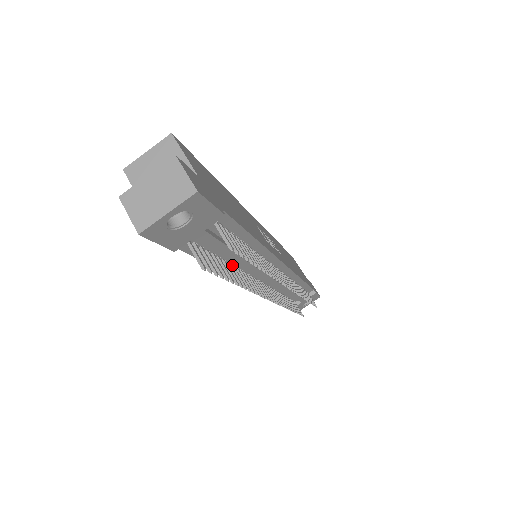
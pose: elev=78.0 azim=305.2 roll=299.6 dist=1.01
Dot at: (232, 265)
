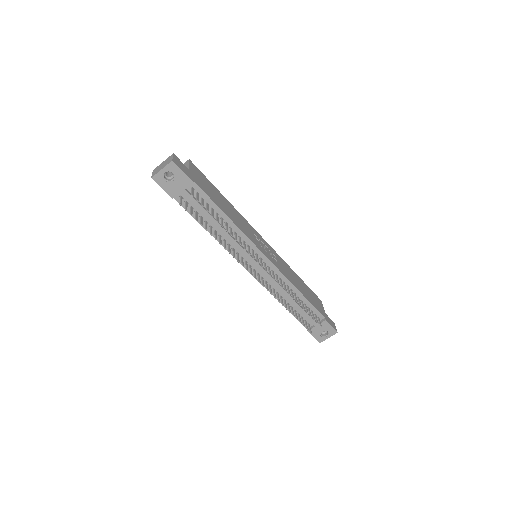
Dot at: (220, 235)
